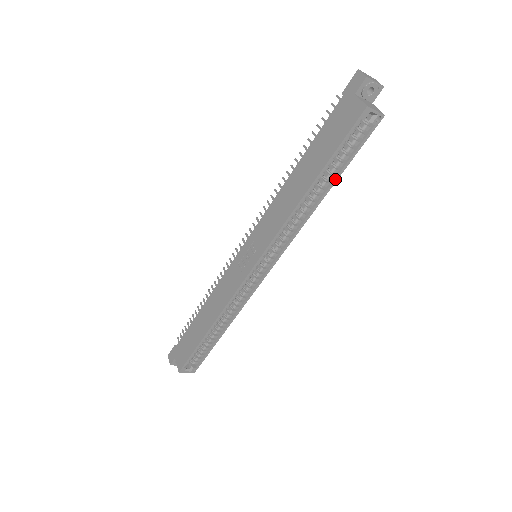
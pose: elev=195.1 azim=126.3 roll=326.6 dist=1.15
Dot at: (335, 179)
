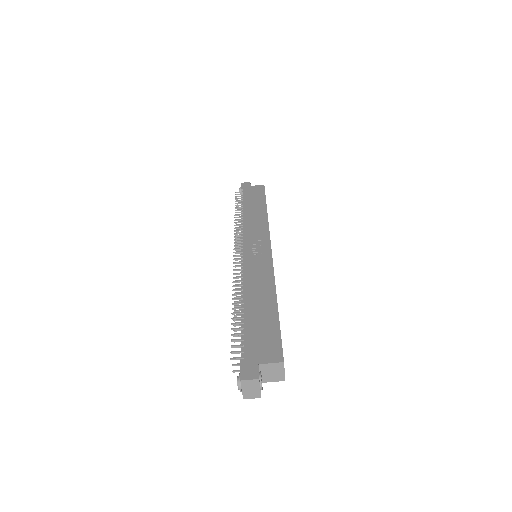
Dot at: occluded
